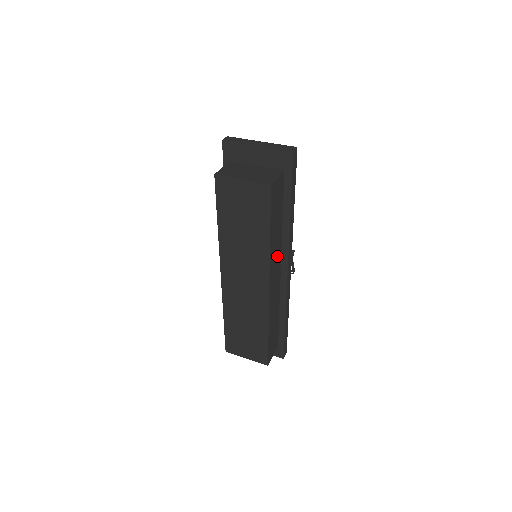
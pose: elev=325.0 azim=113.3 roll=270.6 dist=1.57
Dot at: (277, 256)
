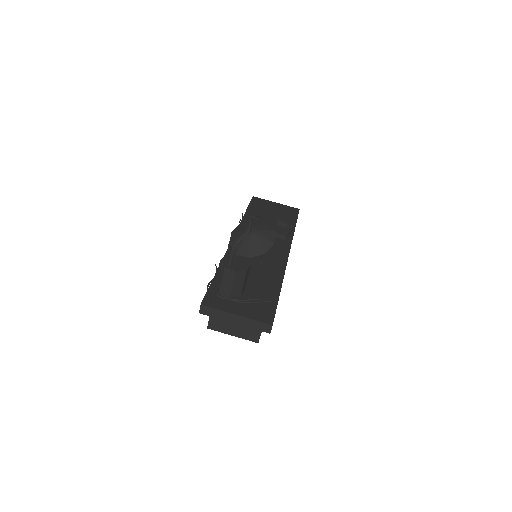
Dot at: occluded
